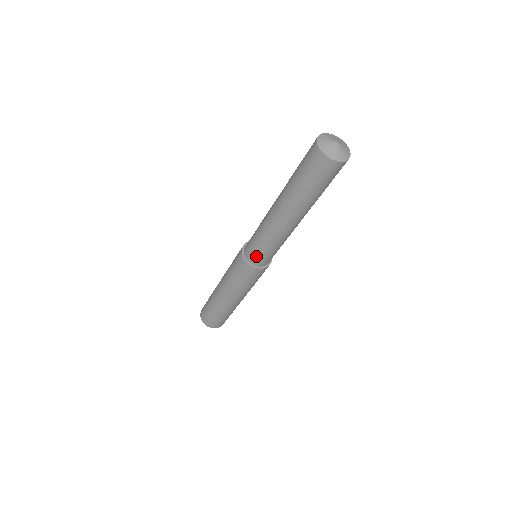
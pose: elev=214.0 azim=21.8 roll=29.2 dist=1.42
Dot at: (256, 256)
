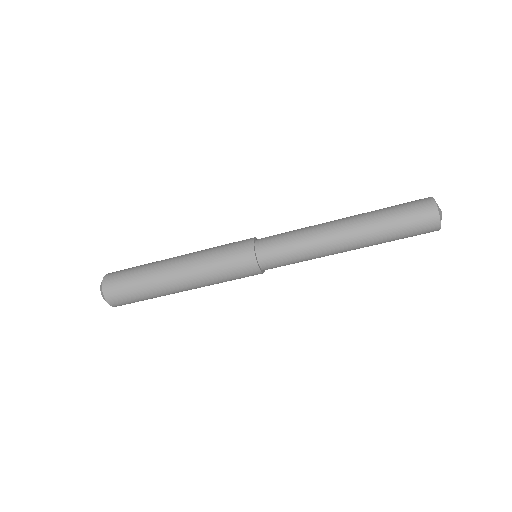
Dot at: (275, 264)
